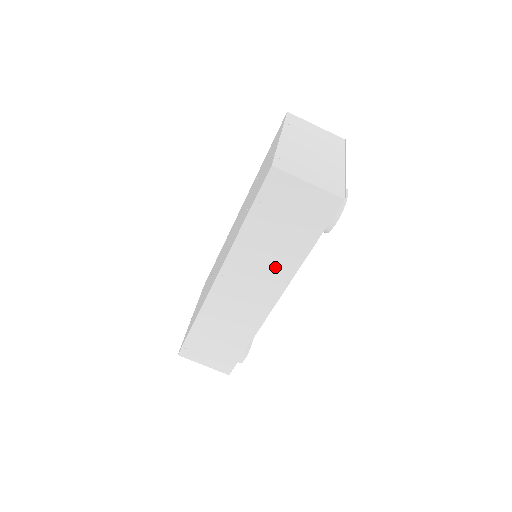
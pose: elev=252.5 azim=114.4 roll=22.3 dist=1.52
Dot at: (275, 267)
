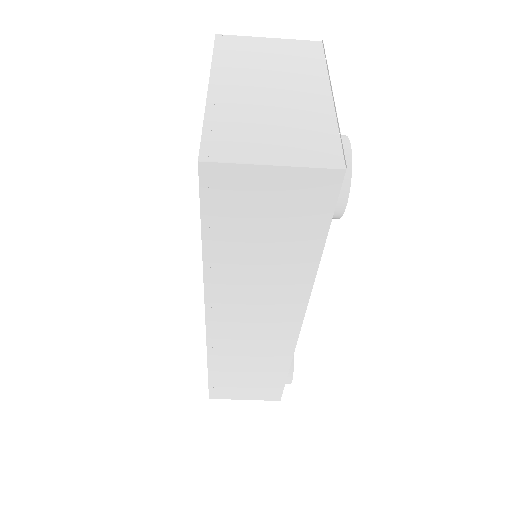
Dot at: (278, 288)
